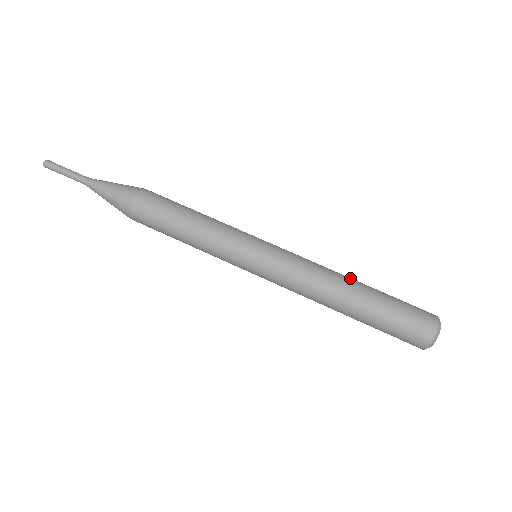
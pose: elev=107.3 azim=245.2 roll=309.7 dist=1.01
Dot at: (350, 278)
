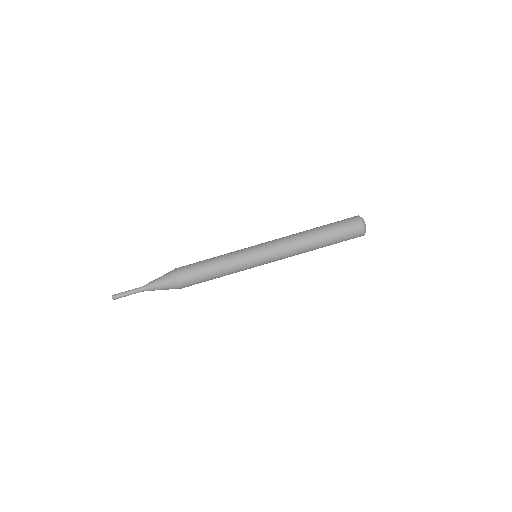
Dot at: (310, 238)
